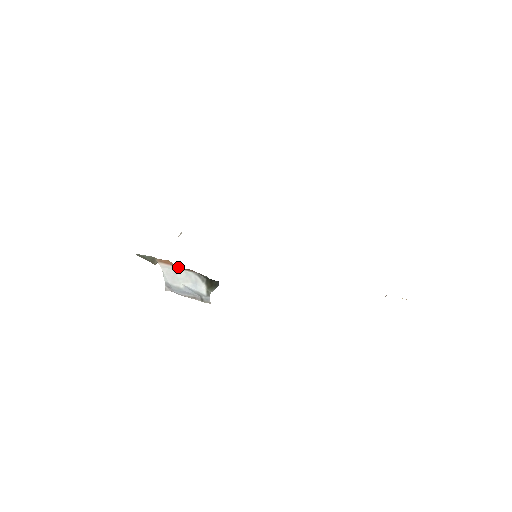
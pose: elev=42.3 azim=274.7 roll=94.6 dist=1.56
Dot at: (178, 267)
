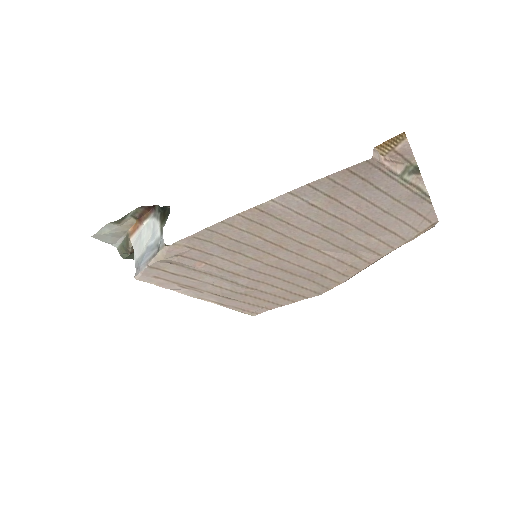
Dot at: (142, 225)
